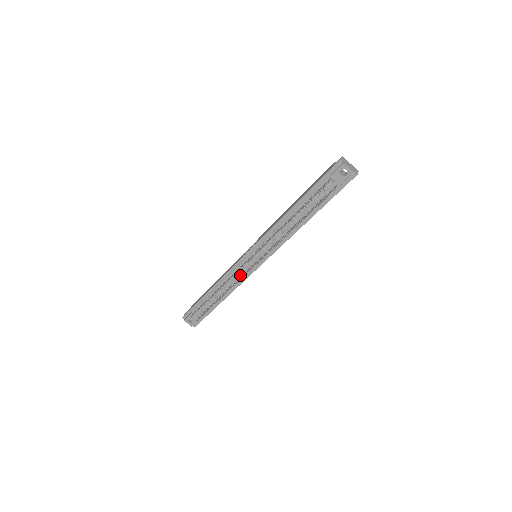
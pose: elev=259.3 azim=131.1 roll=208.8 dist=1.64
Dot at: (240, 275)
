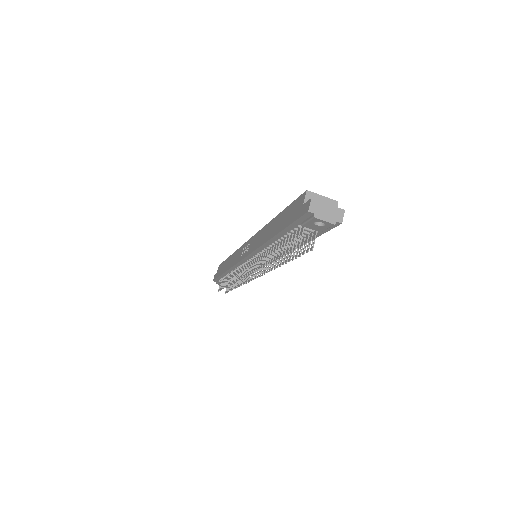
Dot at: occluded
